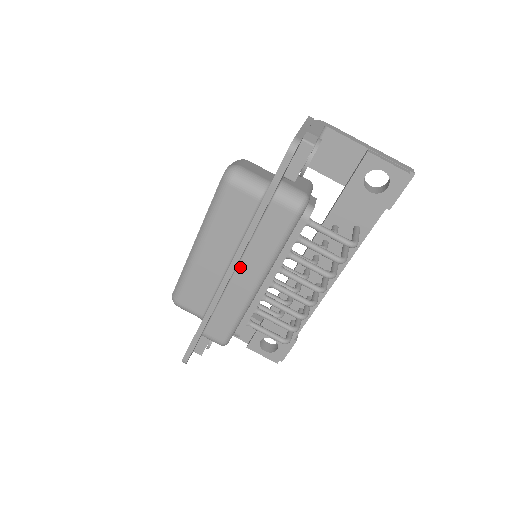
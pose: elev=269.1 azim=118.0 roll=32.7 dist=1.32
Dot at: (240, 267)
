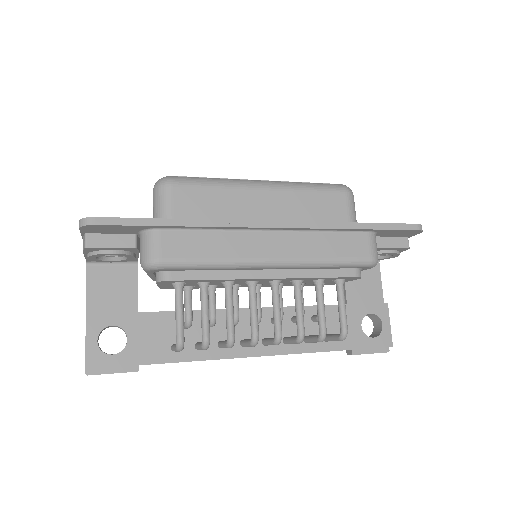
Dot at: (284, 234)
